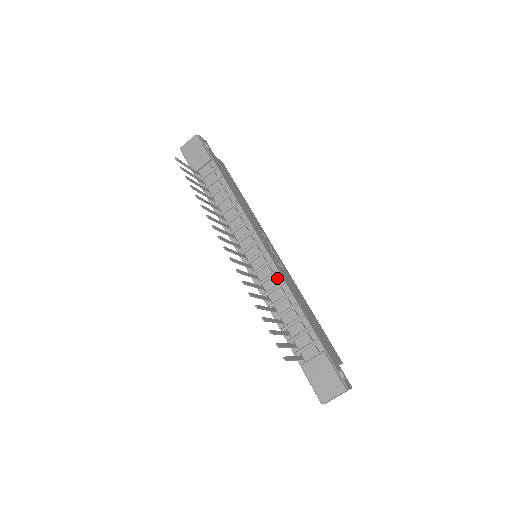
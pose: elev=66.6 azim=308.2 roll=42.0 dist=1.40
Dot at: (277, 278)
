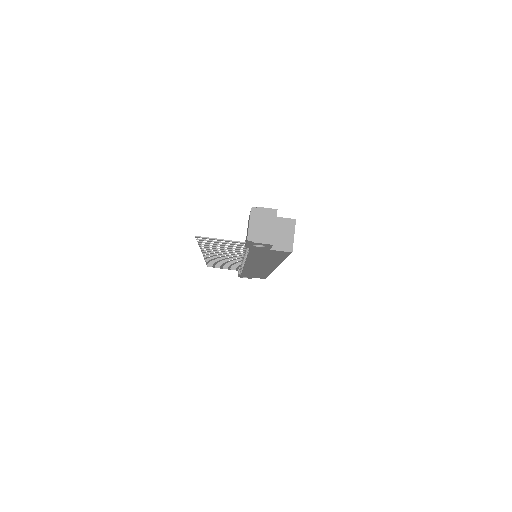
Dot at: occluded
